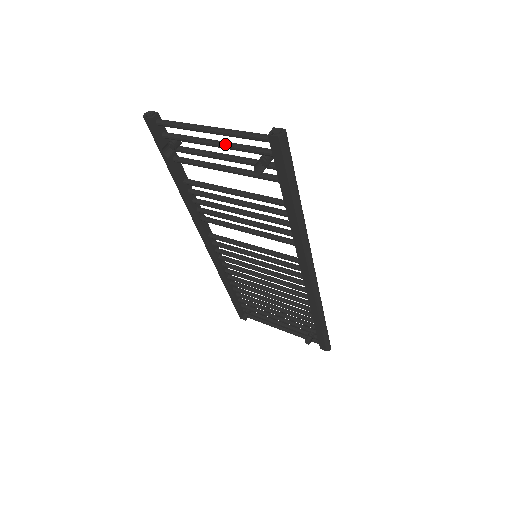
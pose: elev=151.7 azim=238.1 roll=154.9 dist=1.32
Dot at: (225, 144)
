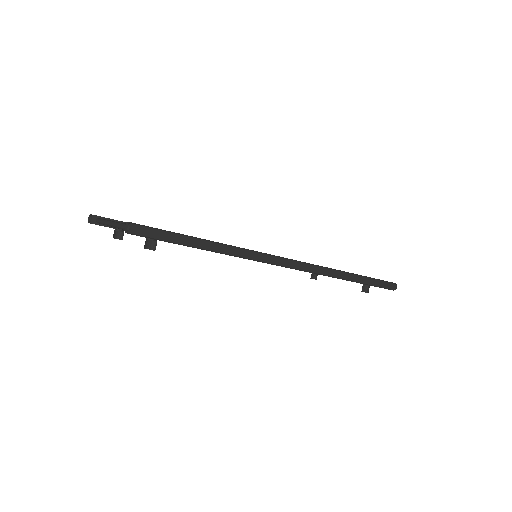
Dot at: occluded
